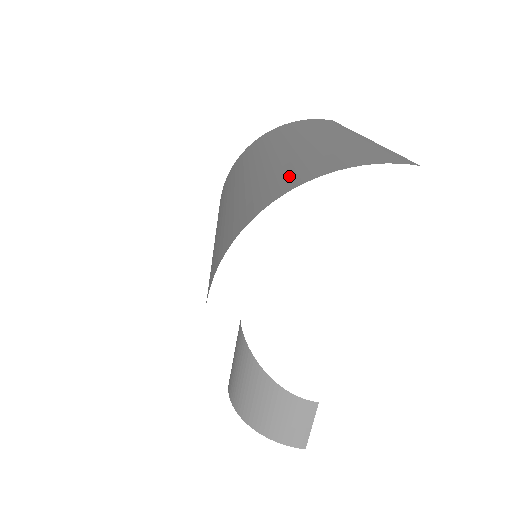
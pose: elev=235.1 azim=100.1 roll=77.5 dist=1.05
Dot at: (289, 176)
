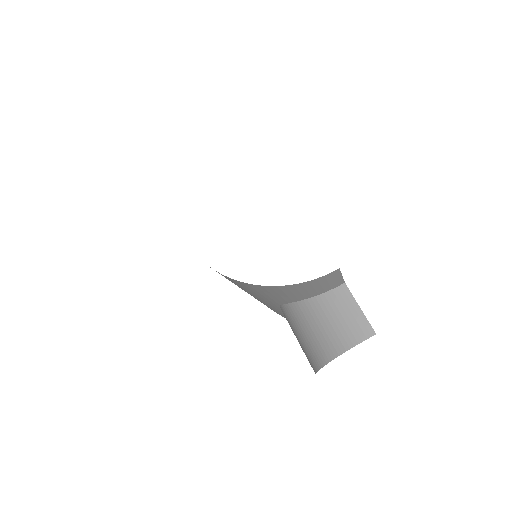
Dot at: occluded
